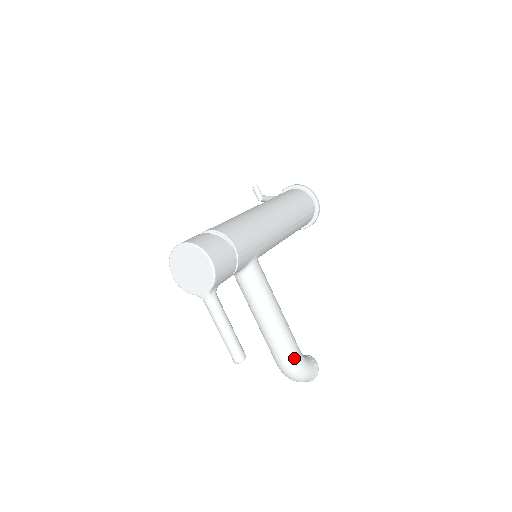
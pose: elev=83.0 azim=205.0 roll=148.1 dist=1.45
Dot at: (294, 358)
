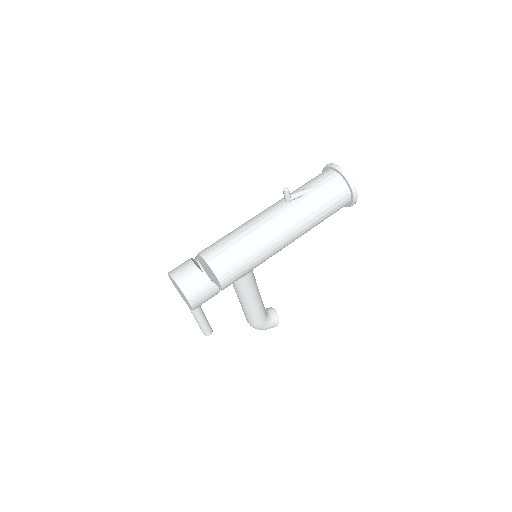
Dot at: (257, 325)
